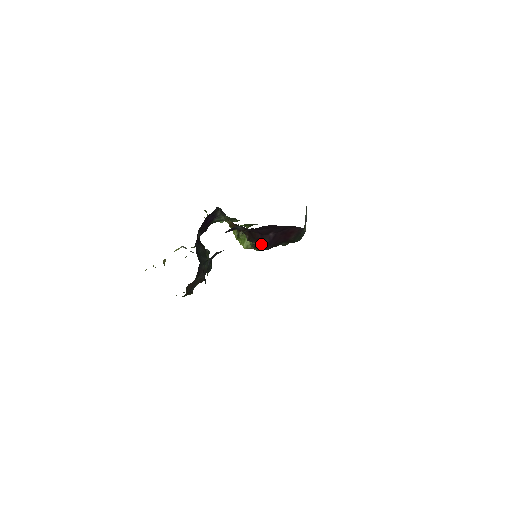
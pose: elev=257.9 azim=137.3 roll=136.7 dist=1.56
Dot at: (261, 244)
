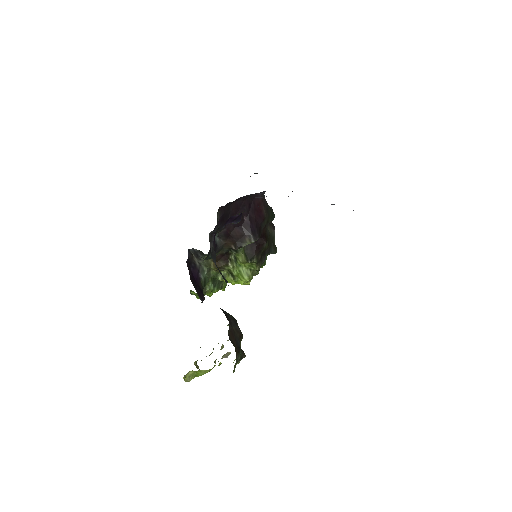
Dot at: (248, 238)
